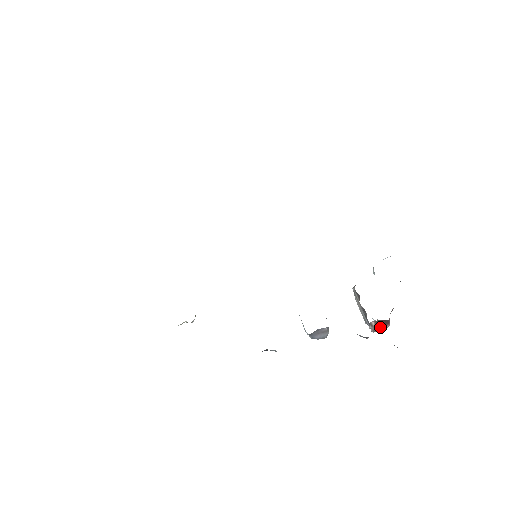
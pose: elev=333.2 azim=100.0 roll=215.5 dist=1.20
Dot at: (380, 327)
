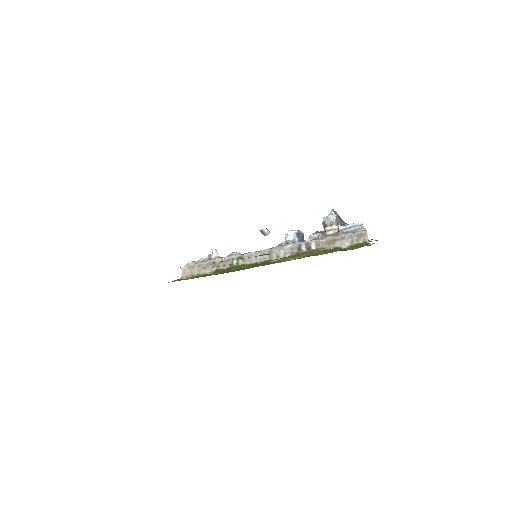
Dot at: occluded
